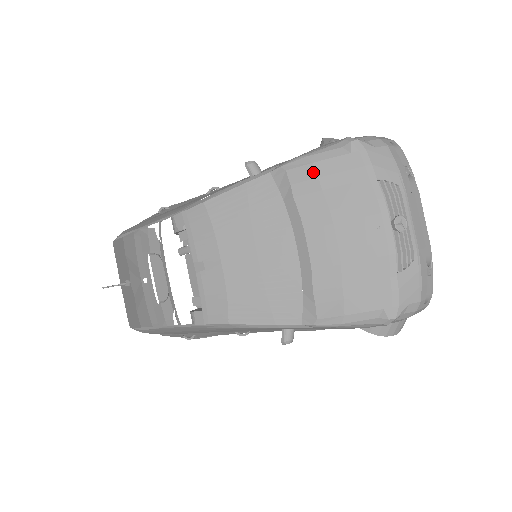
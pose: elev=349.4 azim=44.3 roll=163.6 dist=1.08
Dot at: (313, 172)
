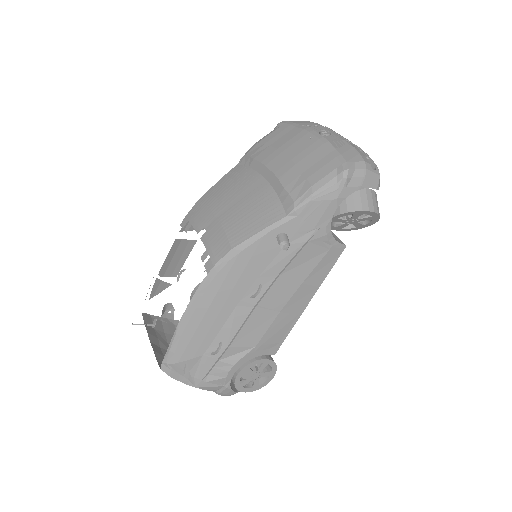
Dot at: (261, 144)
